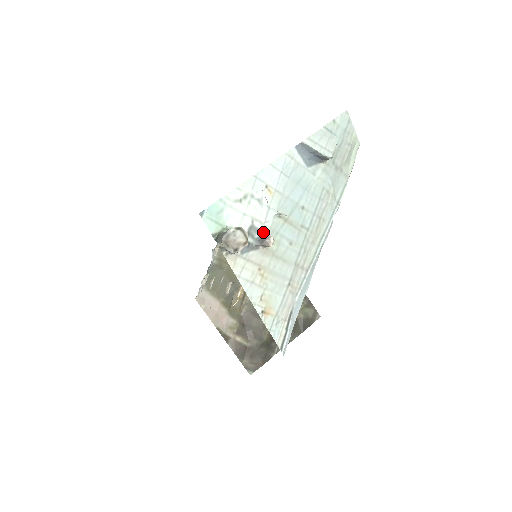
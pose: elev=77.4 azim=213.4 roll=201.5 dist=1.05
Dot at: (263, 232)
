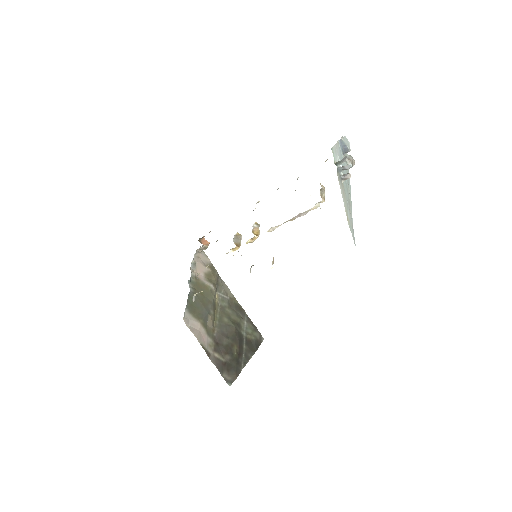
Dot at: (342, 173)
